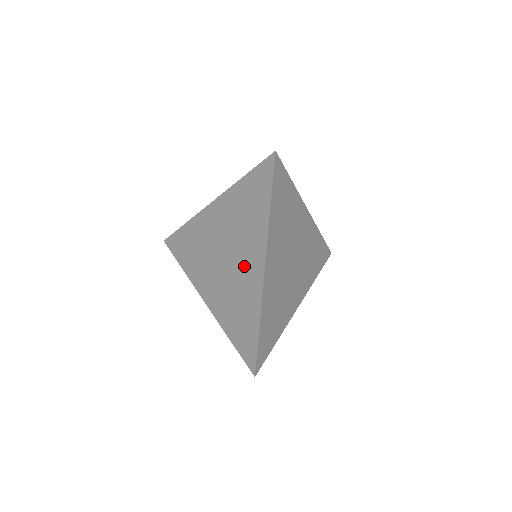
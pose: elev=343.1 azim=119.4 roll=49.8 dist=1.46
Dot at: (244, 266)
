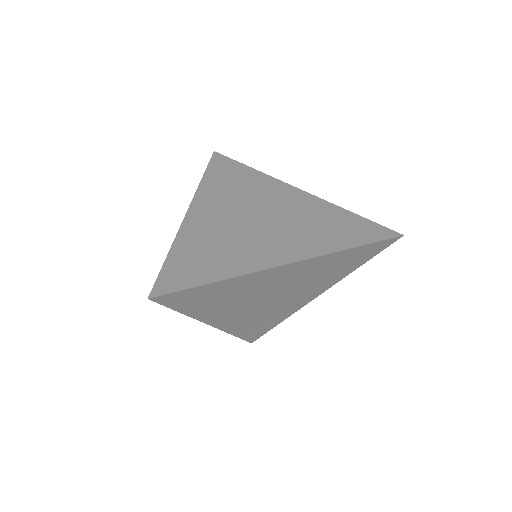
Dot at: occluded
